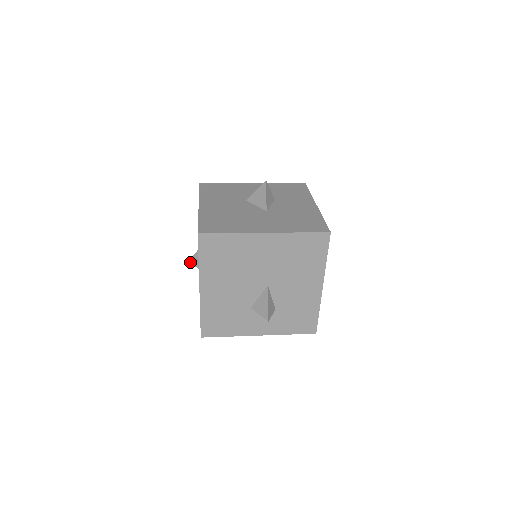
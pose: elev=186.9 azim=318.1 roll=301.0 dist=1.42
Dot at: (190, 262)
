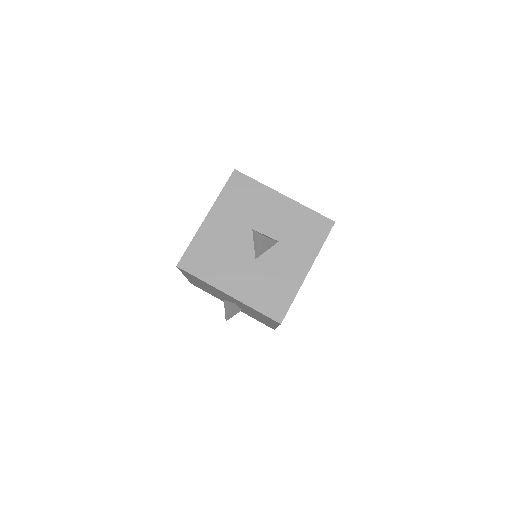
Dot at: occluded
